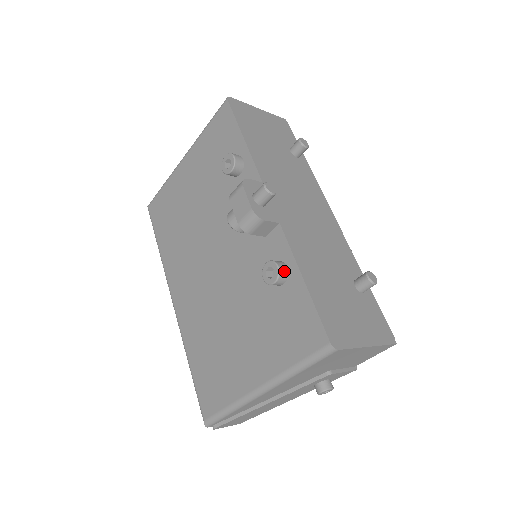
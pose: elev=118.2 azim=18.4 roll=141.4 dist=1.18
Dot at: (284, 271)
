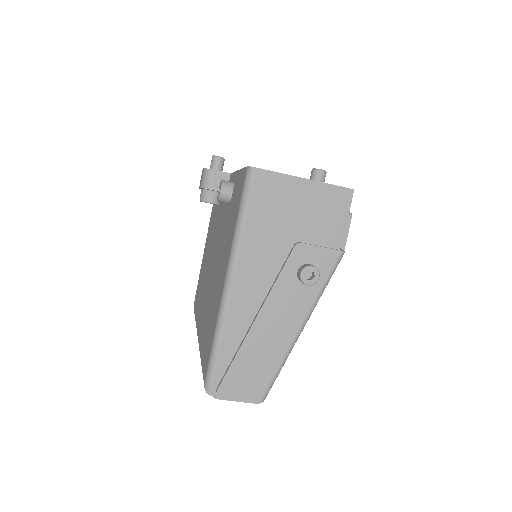
Dot at: (228, 182)
